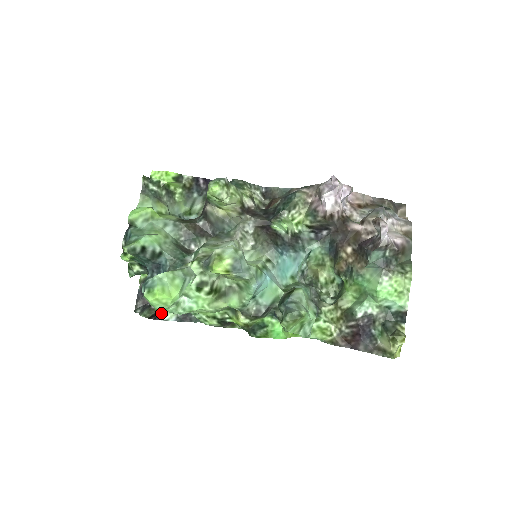
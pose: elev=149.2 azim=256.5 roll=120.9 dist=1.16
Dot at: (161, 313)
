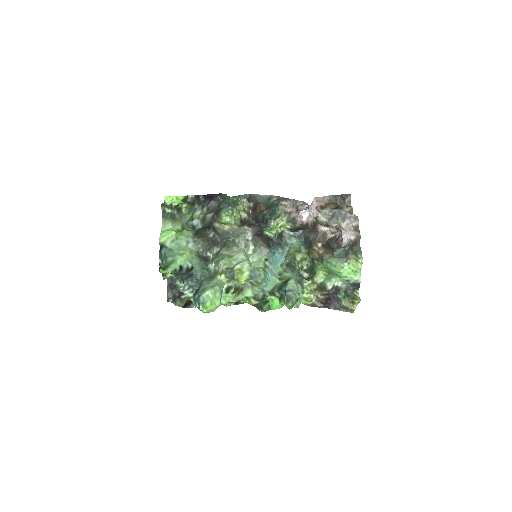
Dot at: (191, 302)
